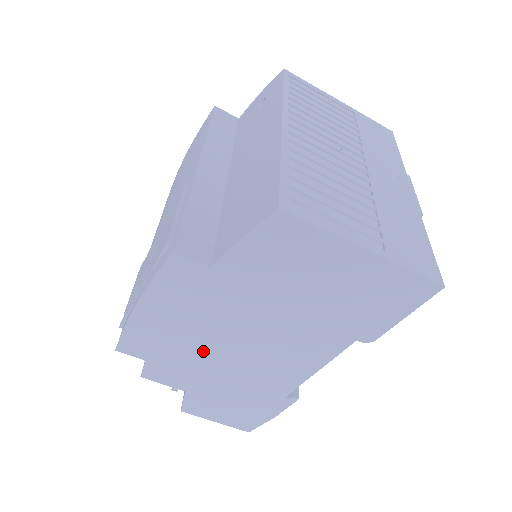
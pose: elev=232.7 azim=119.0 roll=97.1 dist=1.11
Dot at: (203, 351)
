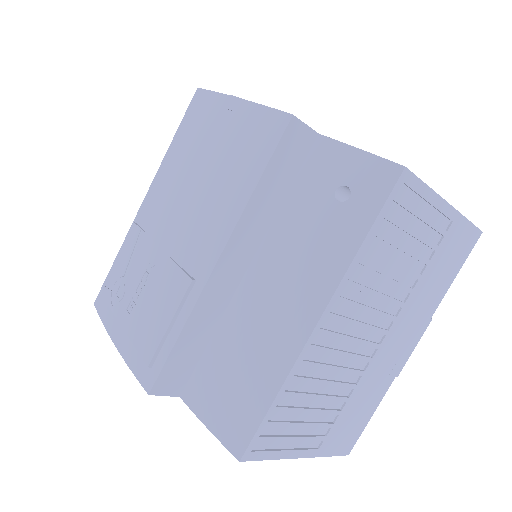
Dot at: occluded
